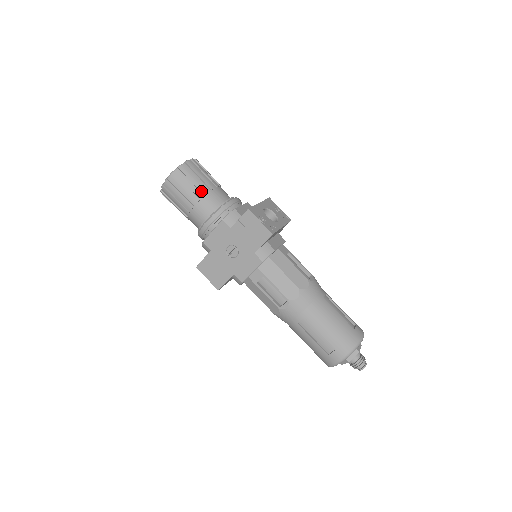
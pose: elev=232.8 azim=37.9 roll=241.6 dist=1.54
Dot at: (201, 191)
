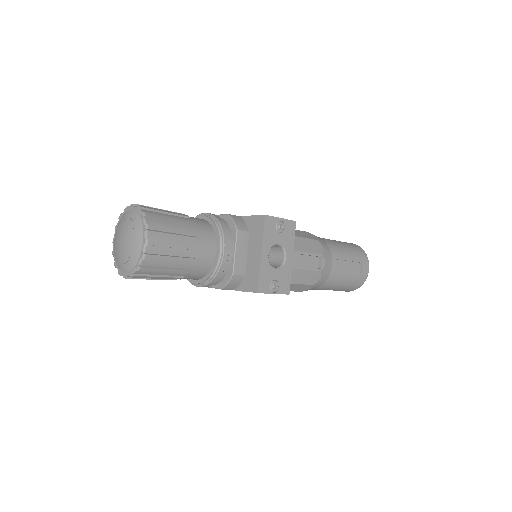
Dot at: (181, 273)
